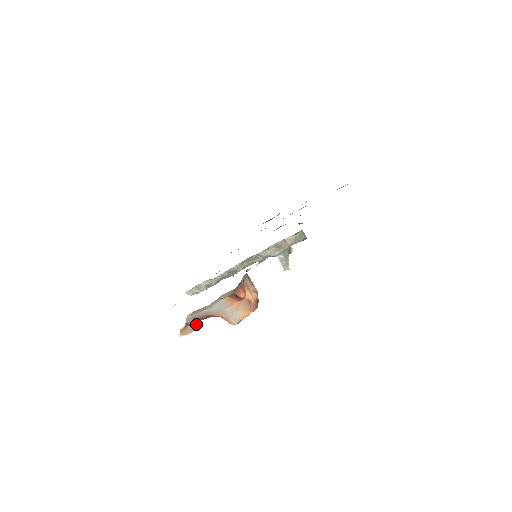
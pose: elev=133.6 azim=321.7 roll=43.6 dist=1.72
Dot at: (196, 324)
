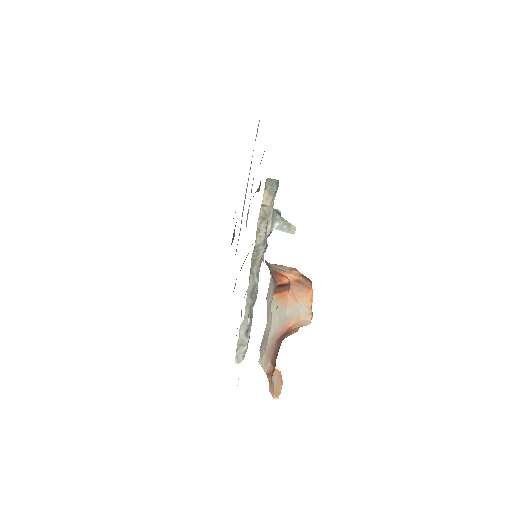
Dot at: (277, 372)
